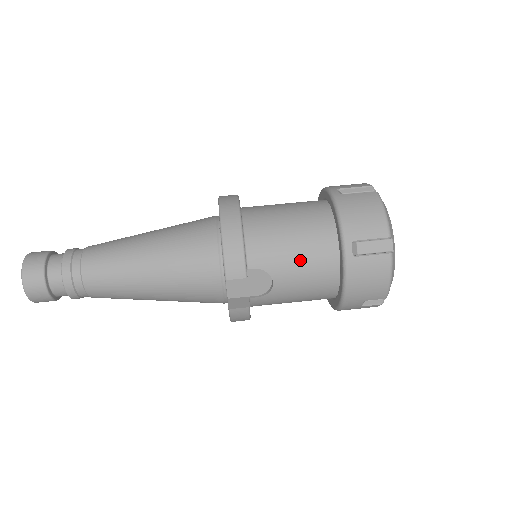
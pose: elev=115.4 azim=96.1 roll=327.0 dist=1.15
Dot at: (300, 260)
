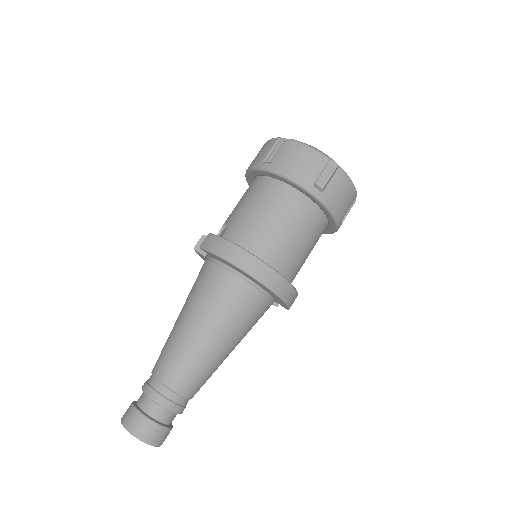
Dot at: occluded
